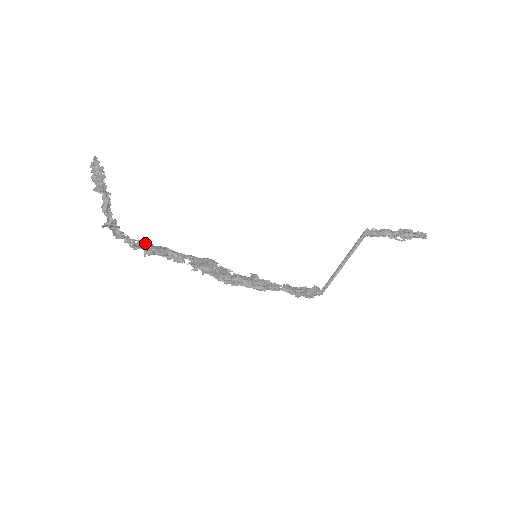
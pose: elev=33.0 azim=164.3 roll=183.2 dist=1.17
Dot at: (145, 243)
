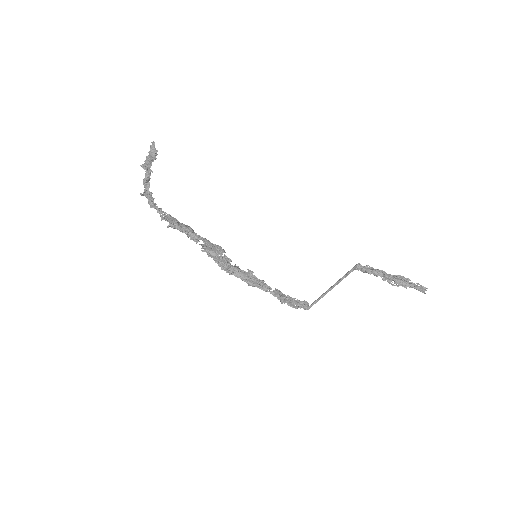
Dot at: (173, 218)
